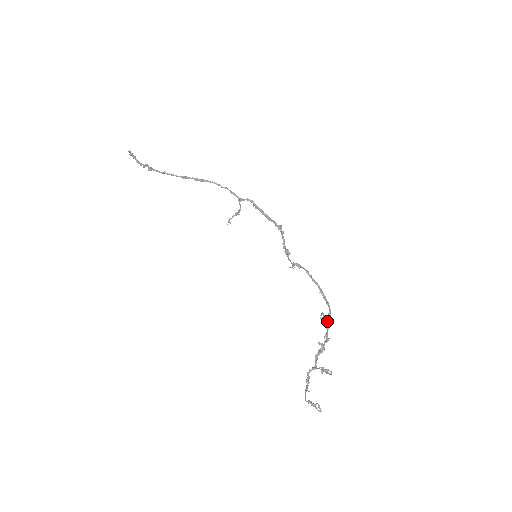
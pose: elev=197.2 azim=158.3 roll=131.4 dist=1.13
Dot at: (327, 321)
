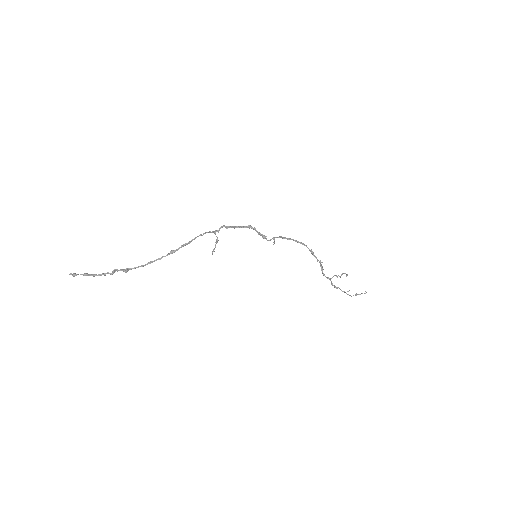
Dot at: (311, 253)
